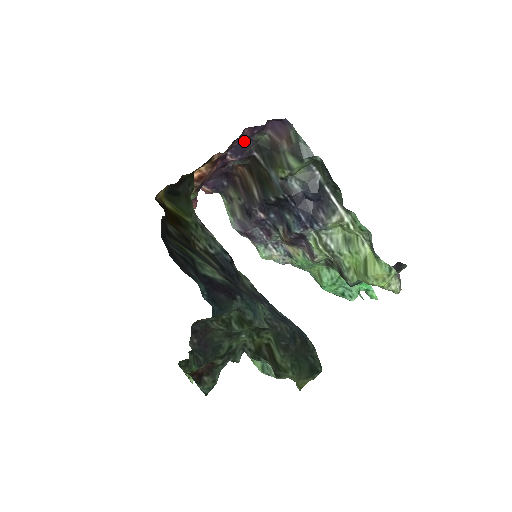
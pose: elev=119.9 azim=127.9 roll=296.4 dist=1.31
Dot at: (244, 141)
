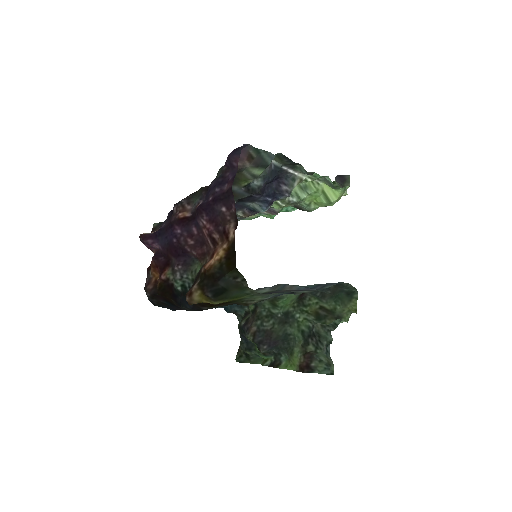
Dot at: (212, 188)
